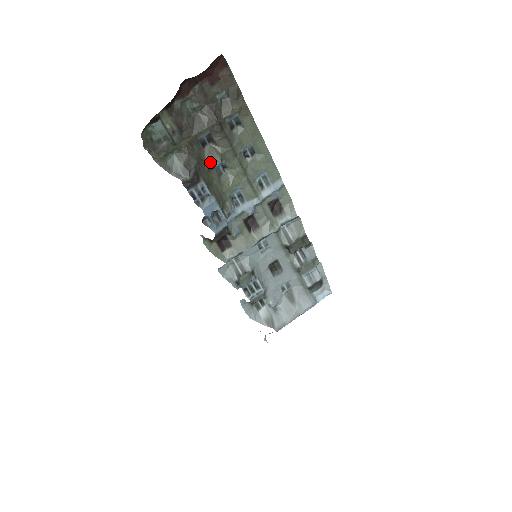
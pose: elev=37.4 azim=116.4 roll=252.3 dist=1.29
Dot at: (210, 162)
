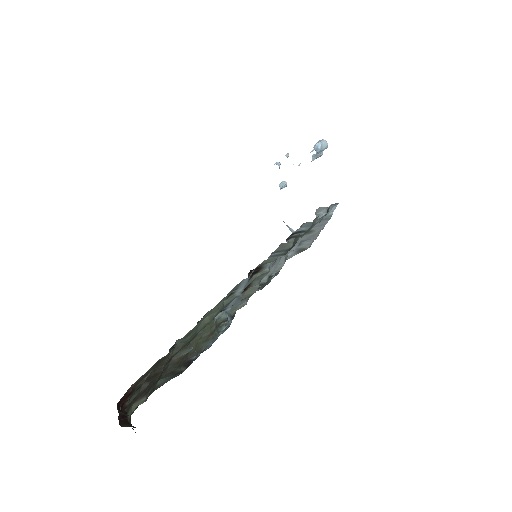
Dot at: (185, 355)
